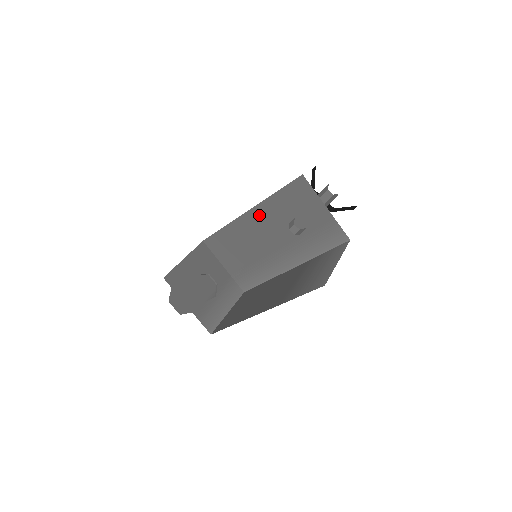
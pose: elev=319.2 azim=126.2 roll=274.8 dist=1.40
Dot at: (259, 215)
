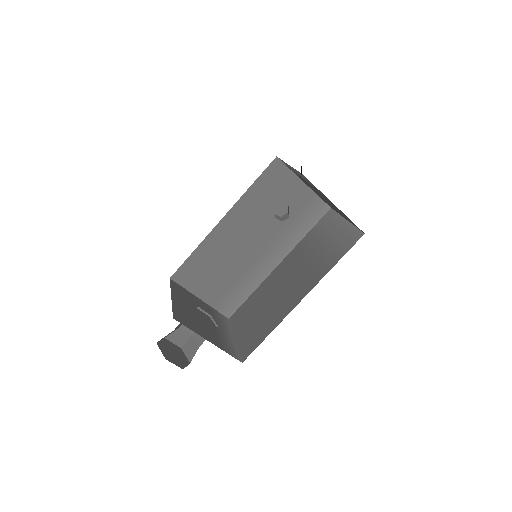
Dot at: (236, 218)
